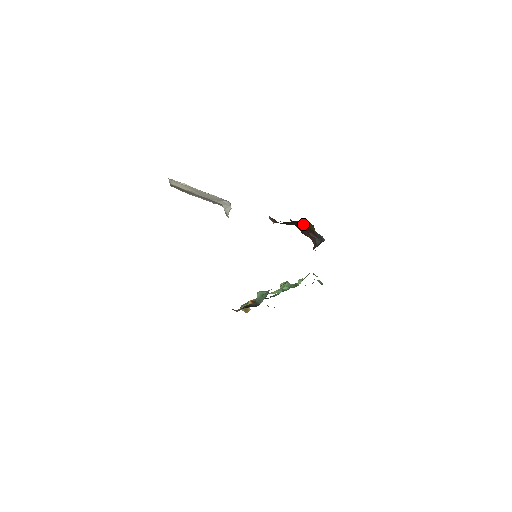
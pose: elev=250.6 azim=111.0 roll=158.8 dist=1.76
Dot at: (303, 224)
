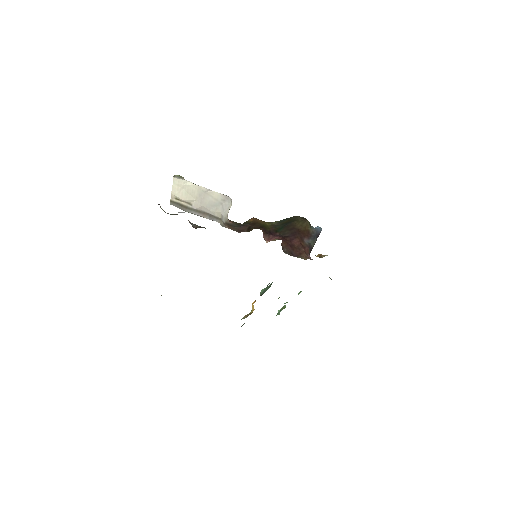
Dot at: (297, 227)
